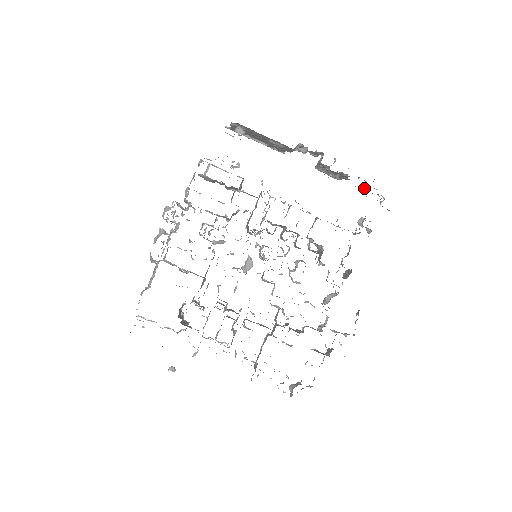
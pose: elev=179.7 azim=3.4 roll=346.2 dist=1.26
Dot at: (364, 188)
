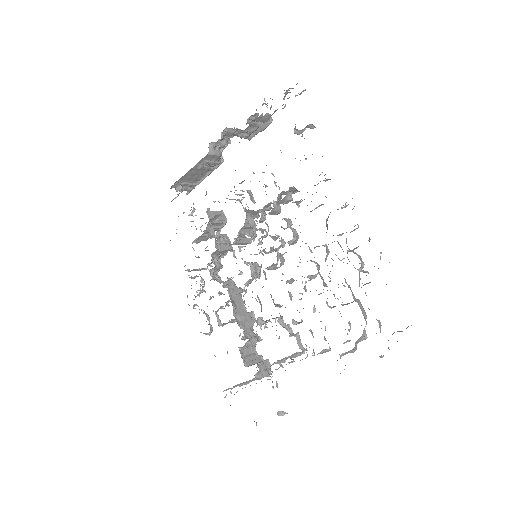
Dot at: occluded
